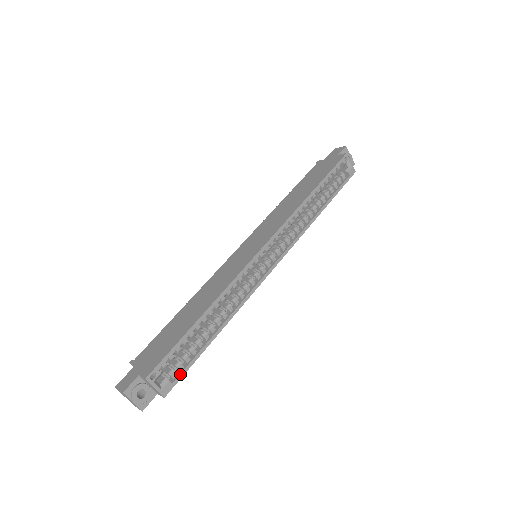
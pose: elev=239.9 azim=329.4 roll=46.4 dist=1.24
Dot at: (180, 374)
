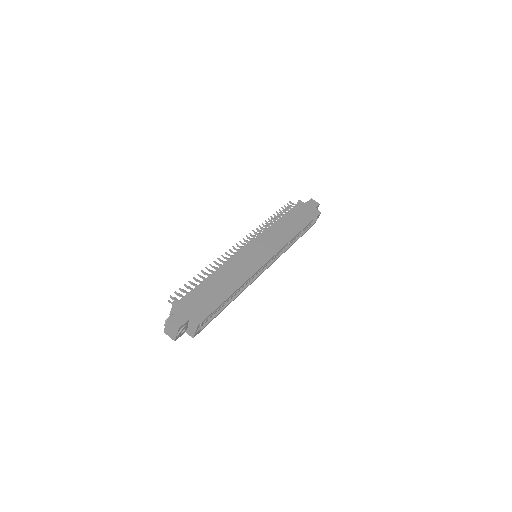
Dot at: (205, 326)
